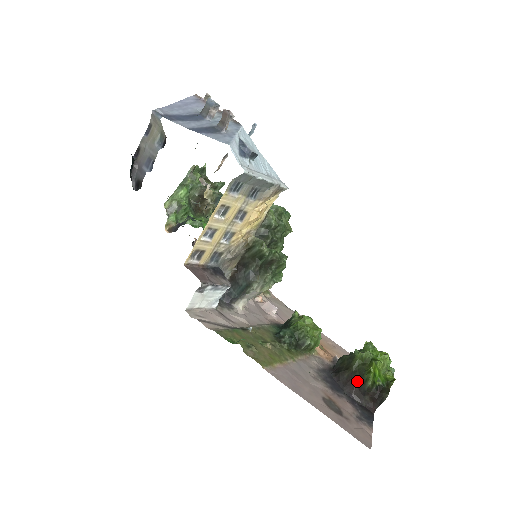
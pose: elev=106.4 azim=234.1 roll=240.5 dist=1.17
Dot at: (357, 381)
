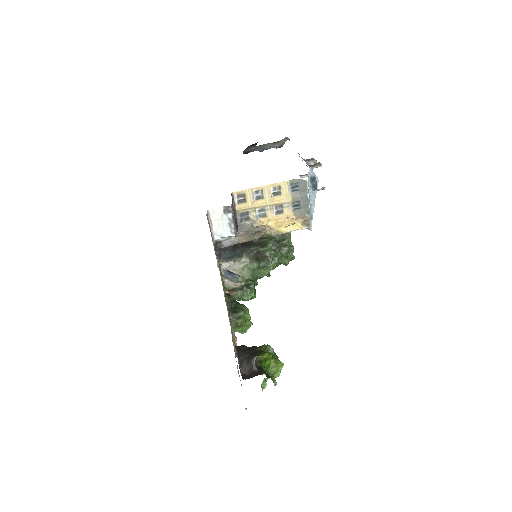
Dot at: (251, 353)
